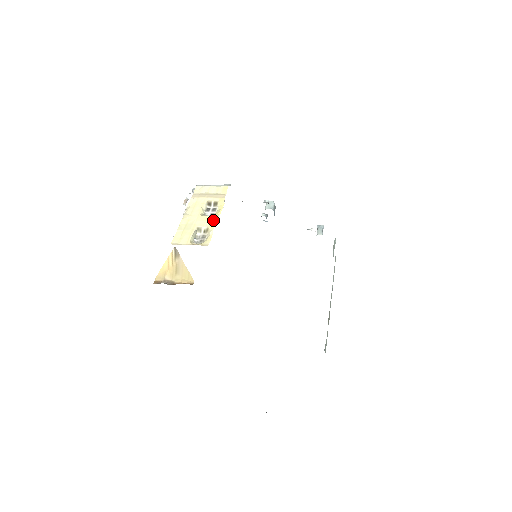
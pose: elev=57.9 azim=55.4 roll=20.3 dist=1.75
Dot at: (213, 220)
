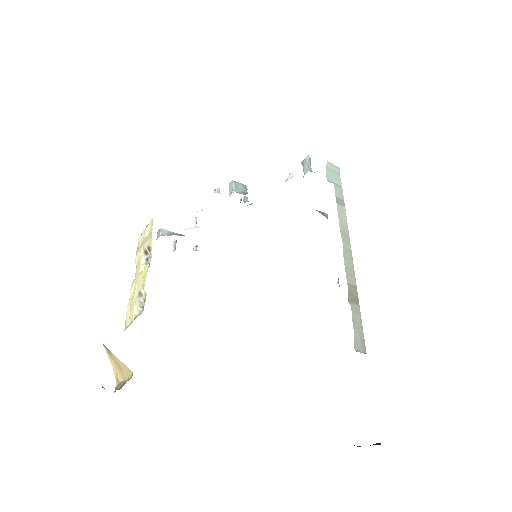
Dot at: (145, 274)
